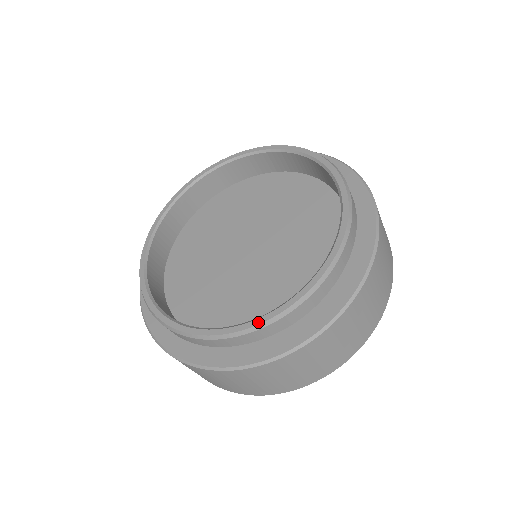
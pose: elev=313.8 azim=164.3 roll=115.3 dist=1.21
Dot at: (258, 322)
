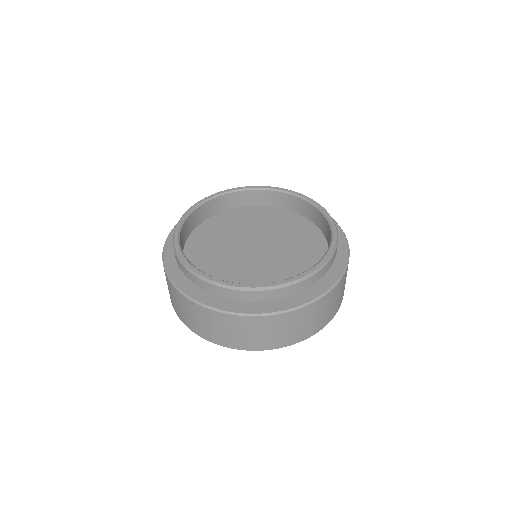
Dot at: (239, 285)
